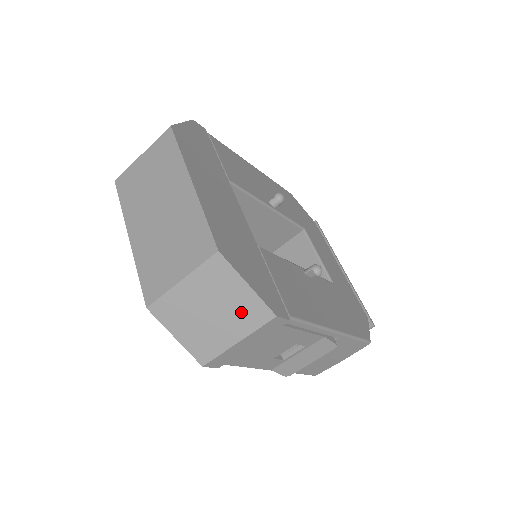
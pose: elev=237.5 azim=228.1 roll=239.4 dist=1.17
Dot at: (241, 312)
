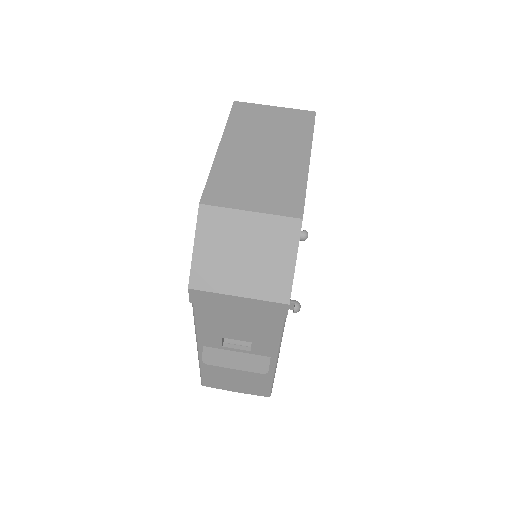
Dot at: (267, 277)
